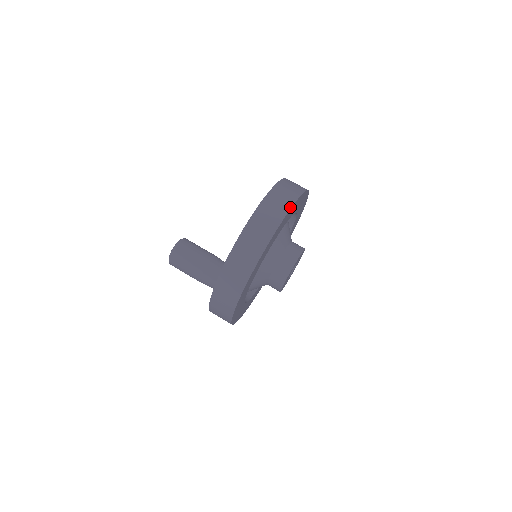
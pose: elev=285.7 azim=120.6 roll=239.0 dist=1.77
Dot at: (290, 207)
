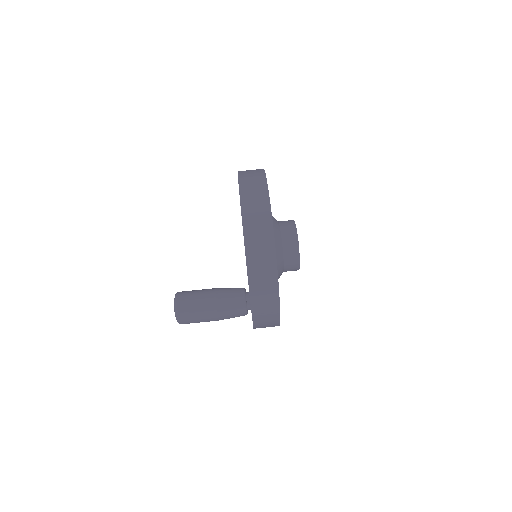
Dot at: (265, 181)
